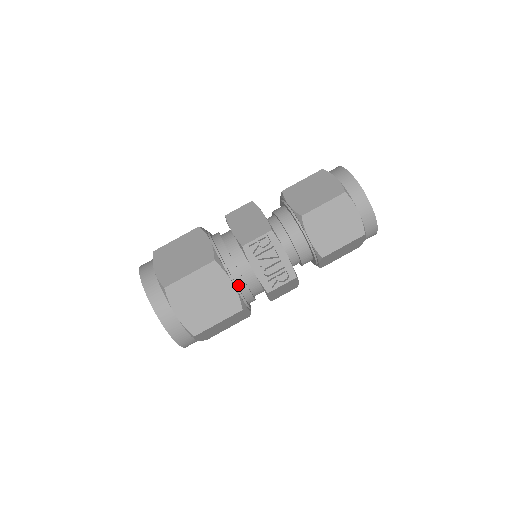
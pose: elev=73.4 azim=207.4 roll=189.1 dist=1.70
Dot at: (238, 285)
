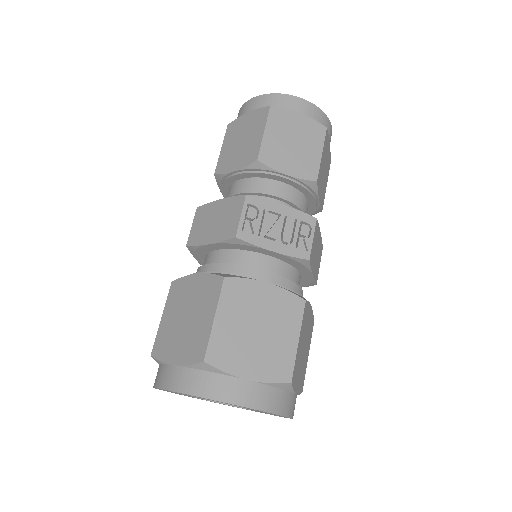
Dot at: occluded
